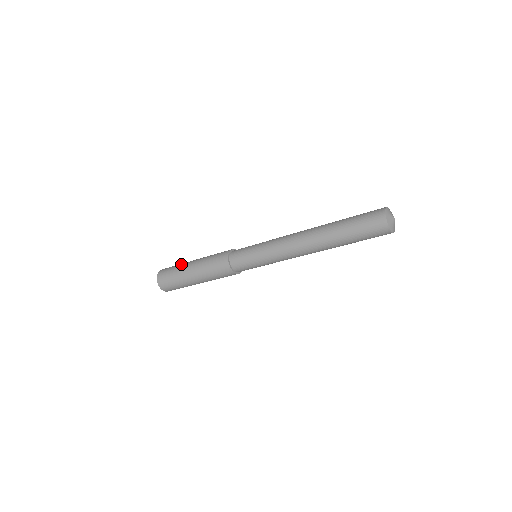
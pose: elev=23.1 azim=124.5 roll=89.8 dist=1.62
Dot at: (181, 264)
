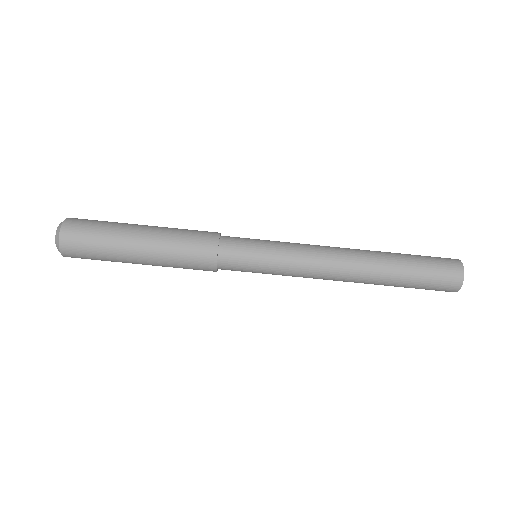
Dot at: occluded
